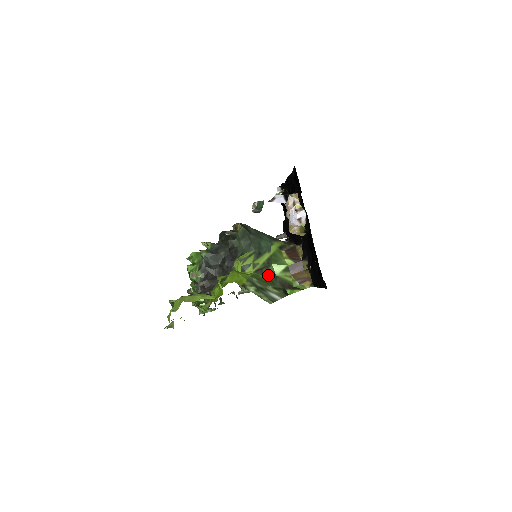
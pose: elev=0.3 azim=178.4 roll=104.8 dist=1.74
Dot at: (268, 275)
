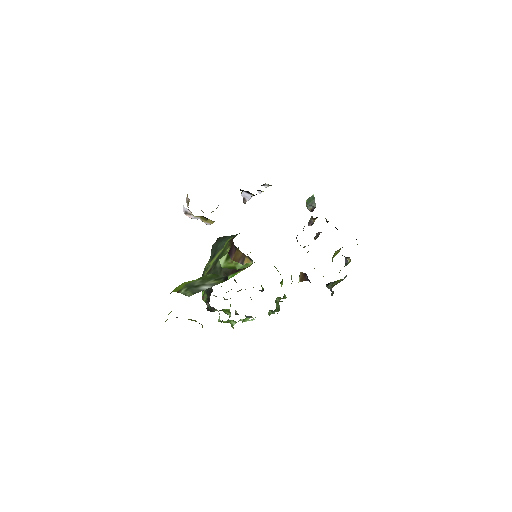
Dot at: (215, 271)
